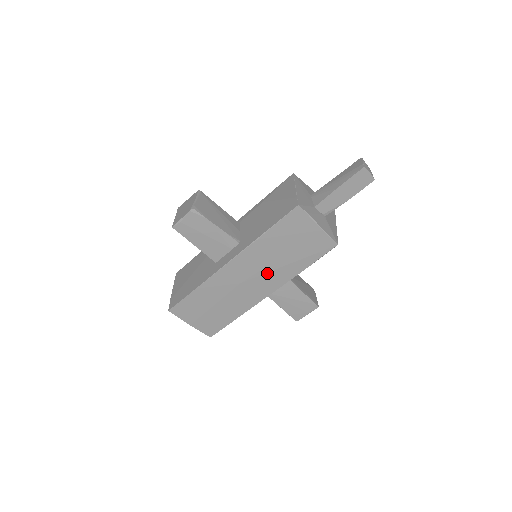
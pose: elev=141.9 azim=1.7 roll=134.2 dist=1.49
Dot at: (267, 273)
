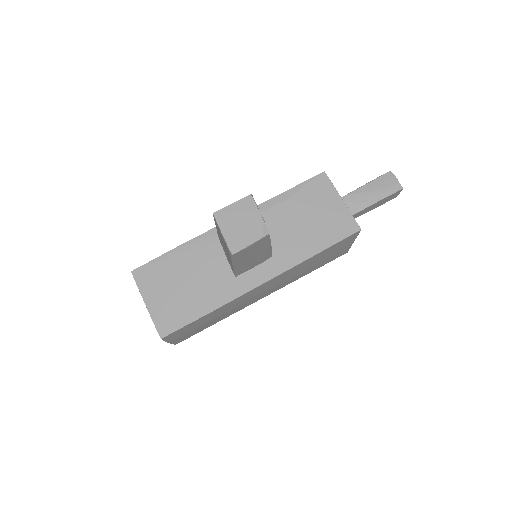
Dot at: (282, 283)
